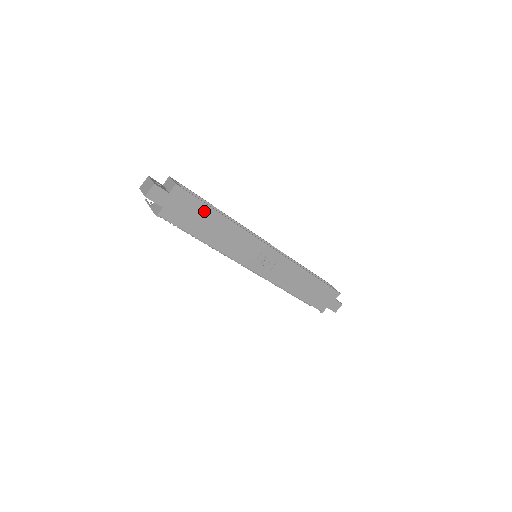
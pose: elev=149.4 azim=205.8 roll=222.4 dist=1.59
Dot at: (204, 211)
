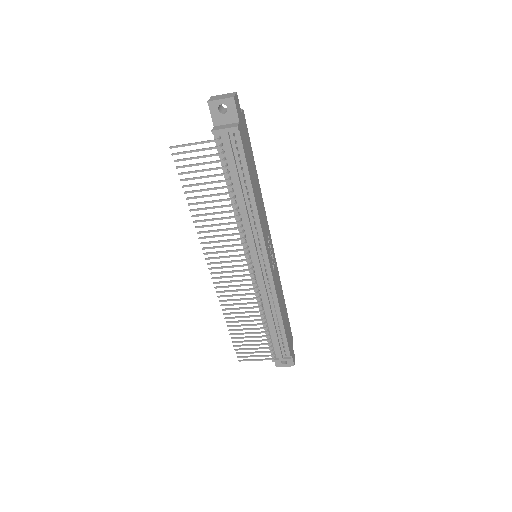
Dot at: (252, 157)
